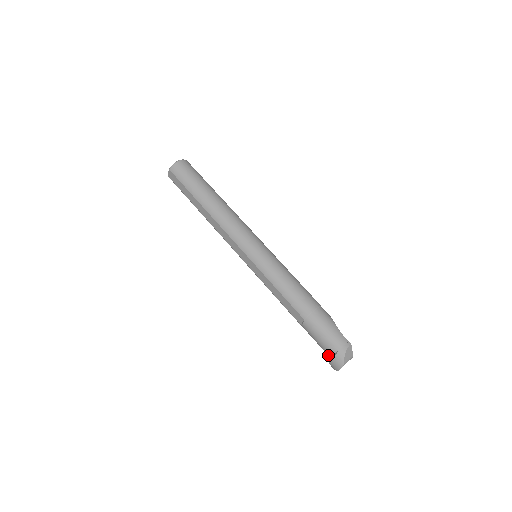
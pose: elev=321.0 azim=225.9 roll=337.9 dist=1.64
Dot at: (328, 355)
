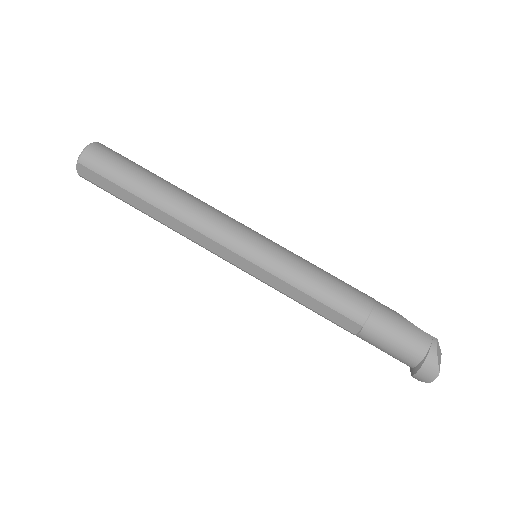
Dot at: (408, 365)
